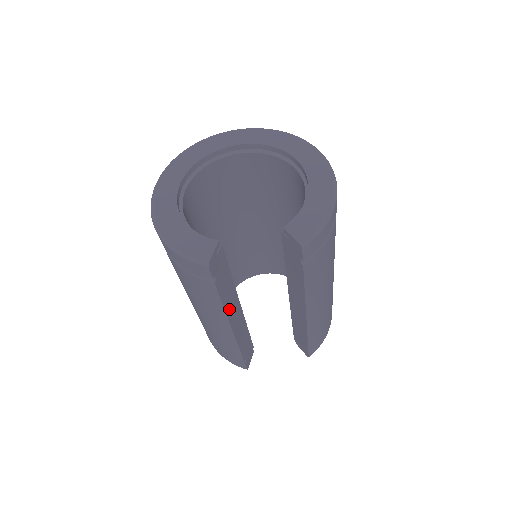
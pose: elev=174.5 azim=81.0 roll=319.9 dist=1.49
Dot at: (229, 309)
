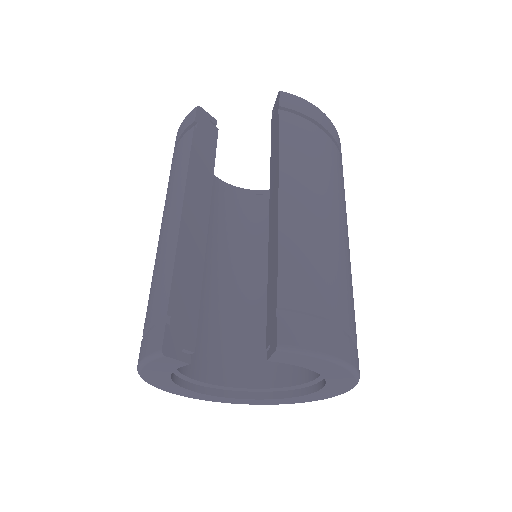
Dot at: (193, 184)
